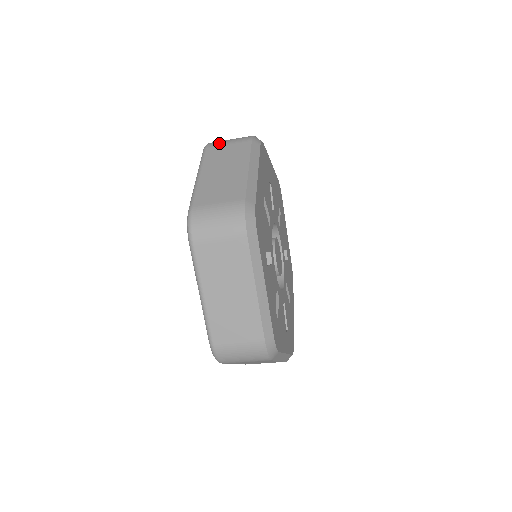
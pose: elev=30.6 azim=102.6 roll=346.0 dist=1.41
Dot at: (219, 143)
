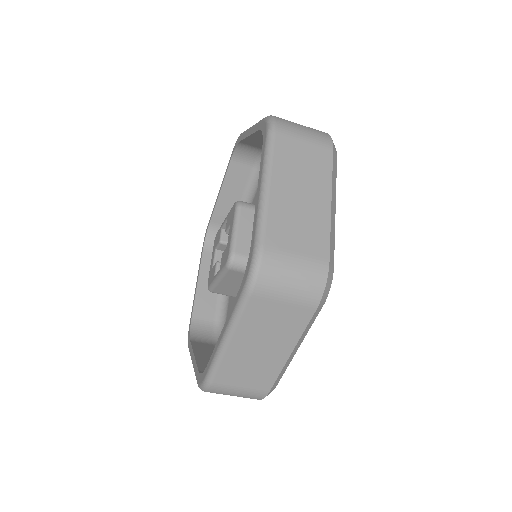
Dot at: (292, 131)
